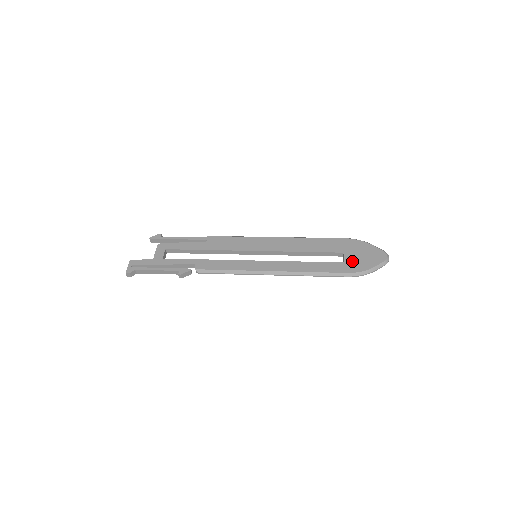
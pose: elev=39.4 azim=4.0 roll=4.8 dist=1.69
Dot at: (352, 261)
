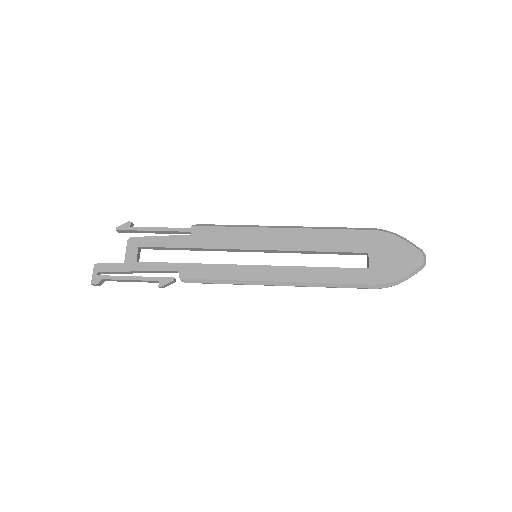
Dot at: (379, 266)
